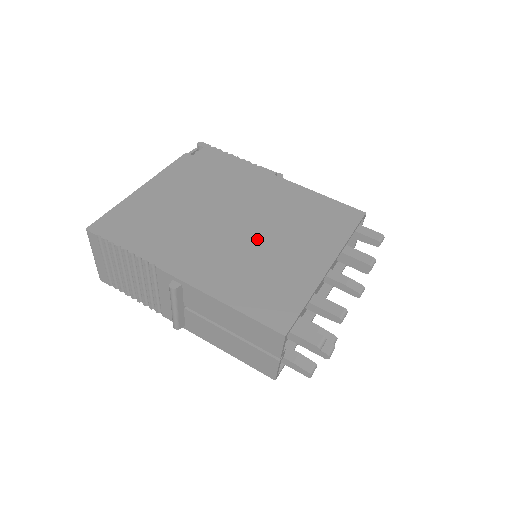
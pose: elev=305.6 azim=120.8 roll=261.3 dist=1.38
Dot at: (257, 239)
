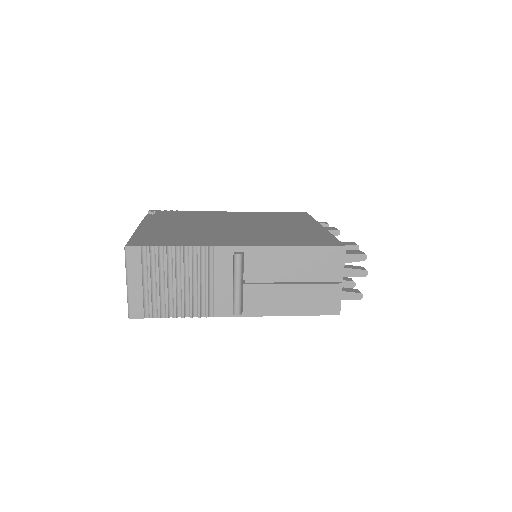
Dot at: (262, 228)
